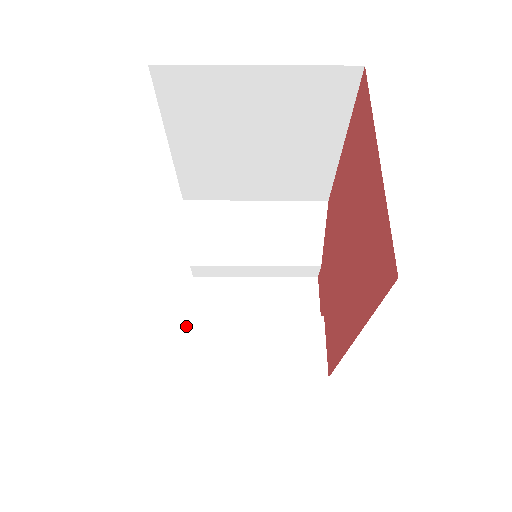
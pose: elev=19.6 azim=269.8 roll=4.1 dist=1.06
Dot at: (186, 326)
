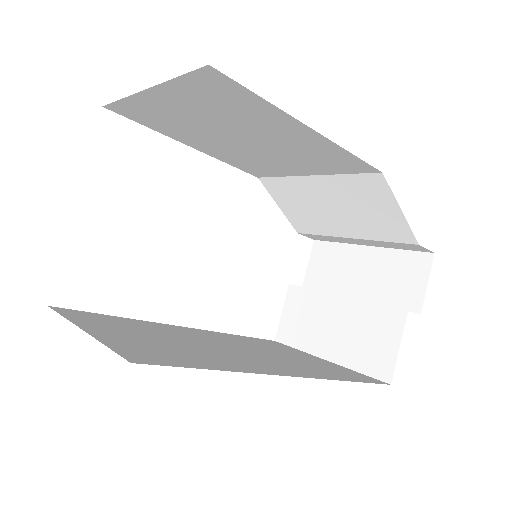
Dot at: occluded
